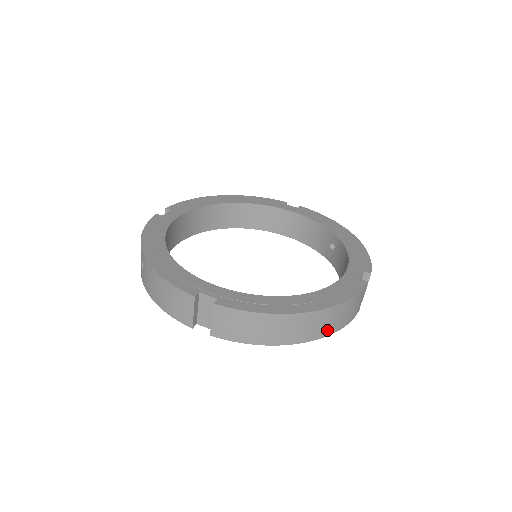
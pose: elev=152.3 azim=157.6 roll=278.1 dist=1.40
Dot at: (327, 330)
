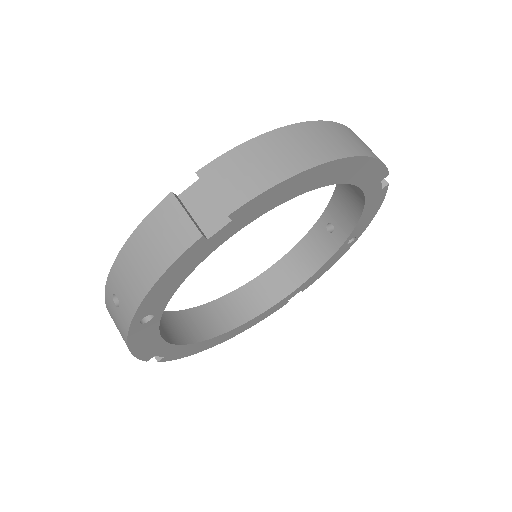
Dot at: (357, 149)
